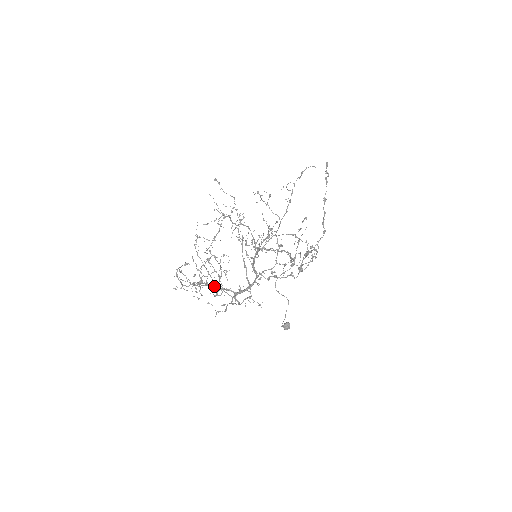
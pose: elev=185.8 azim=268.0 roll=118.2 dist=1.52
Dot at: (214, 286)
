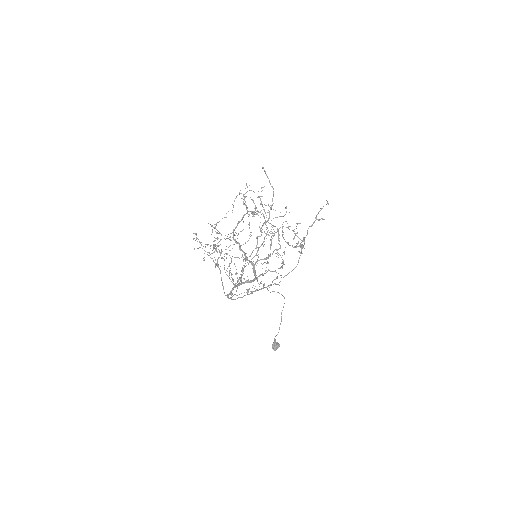
Dot at: (270, 207)
